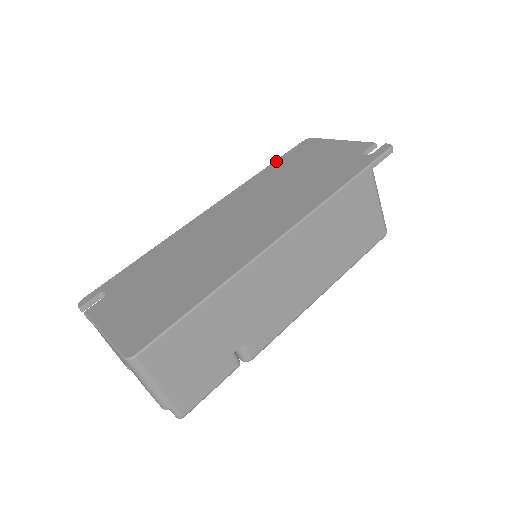
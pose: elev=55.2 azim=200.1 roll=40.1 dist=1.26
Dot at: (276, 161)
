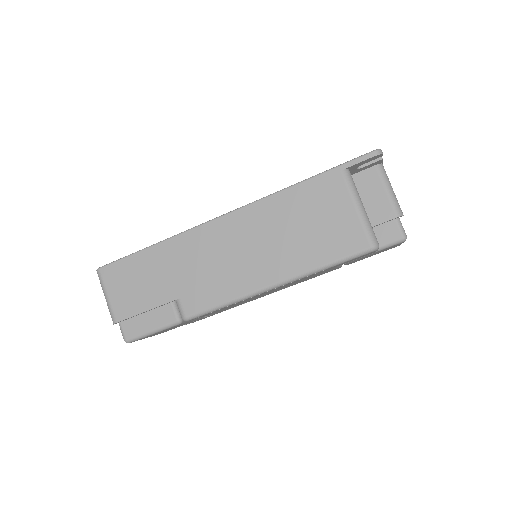
Dot at: occluded
